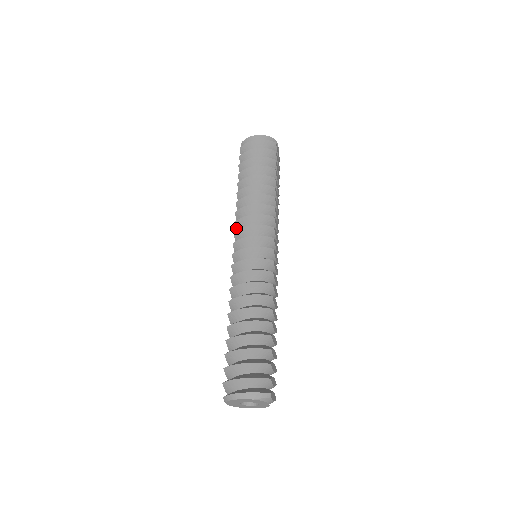
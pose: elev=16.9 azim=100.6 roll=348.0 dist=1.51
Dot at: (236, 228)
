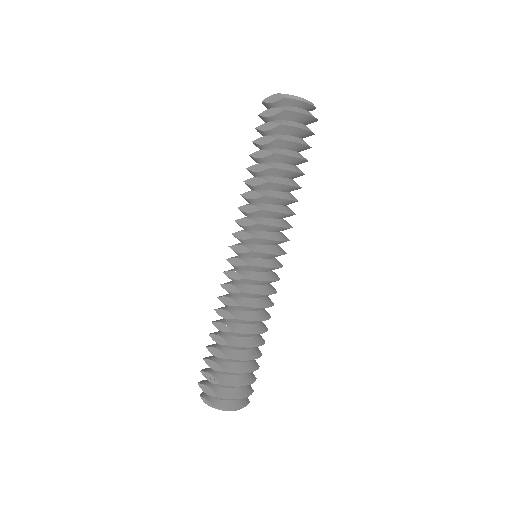
Dot at: (254, 226)
